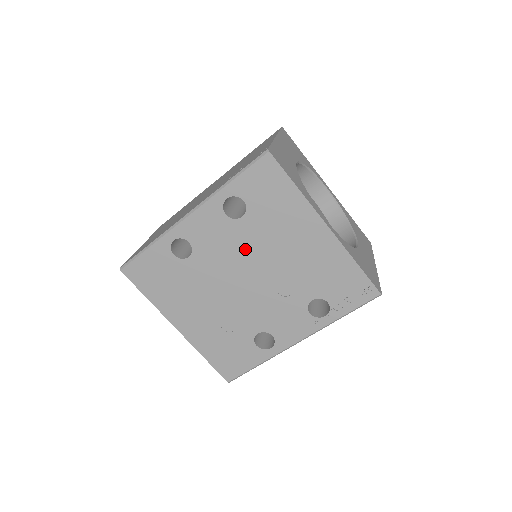
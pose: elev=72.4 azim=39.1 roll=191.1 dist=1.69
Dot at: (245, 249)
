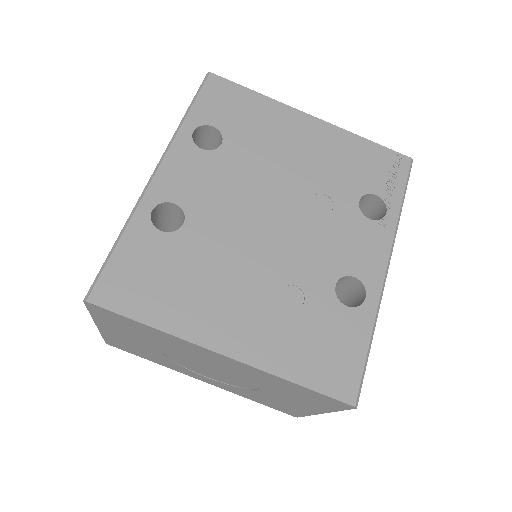
Dot at: (247, 178)
